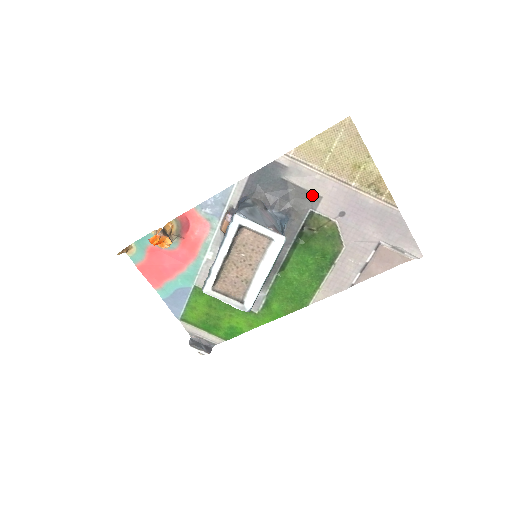
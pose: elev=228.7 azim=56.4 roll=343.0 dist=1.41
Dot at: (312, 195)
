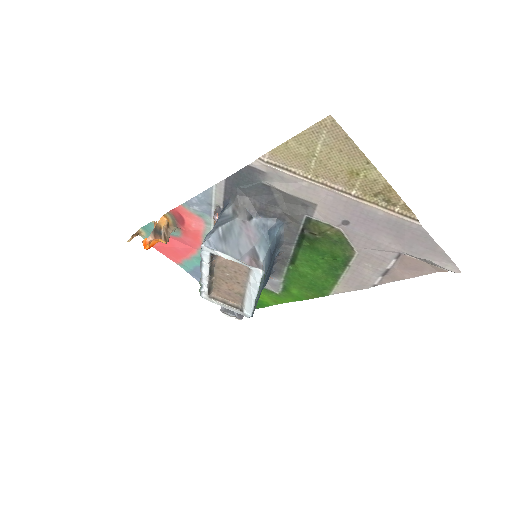
Dot at: (304, 202)
